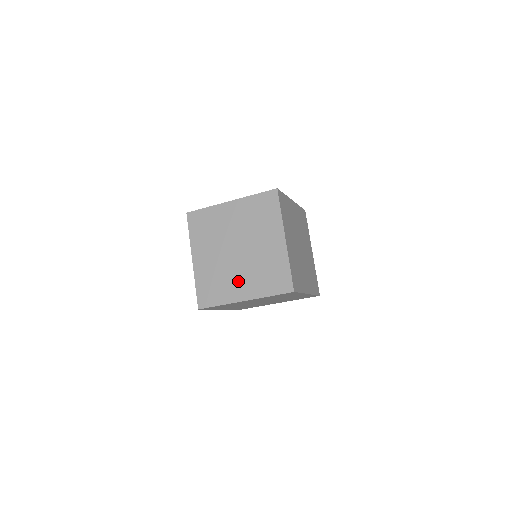
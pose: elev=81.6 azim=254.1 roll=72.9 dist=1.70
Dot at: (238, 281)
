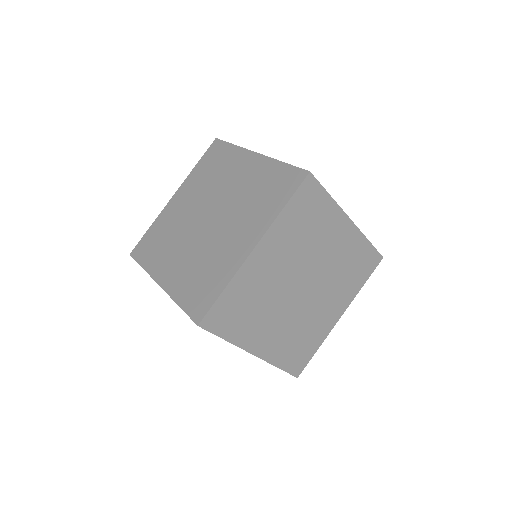
Dot at: (230, 240)
